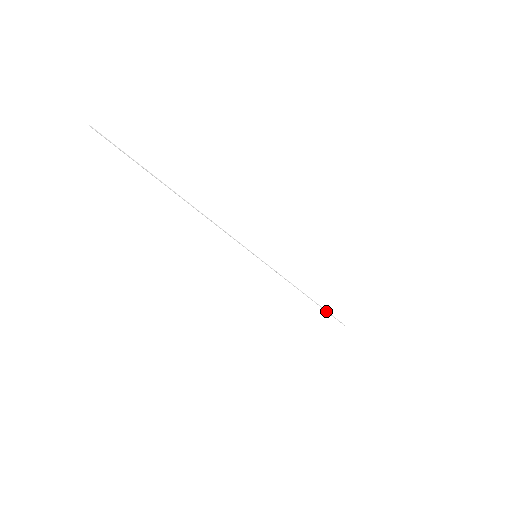
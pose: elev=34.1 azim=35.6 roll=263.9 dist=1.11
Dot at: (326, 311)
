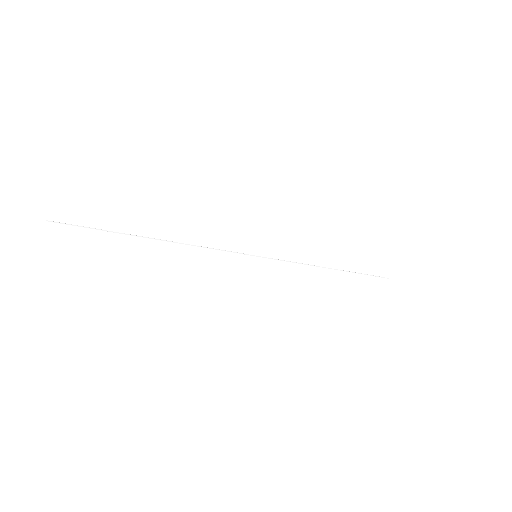
Dot at: (359, 273)
